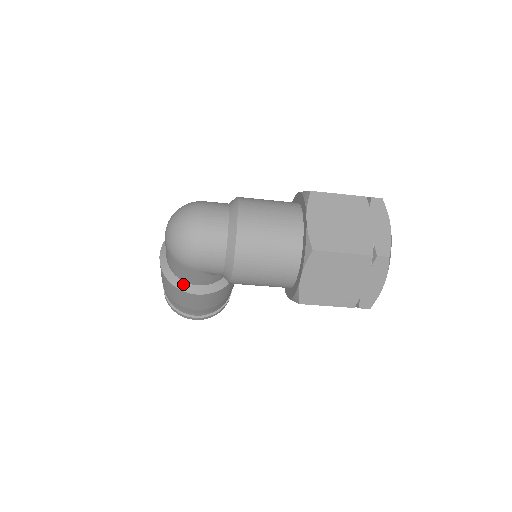
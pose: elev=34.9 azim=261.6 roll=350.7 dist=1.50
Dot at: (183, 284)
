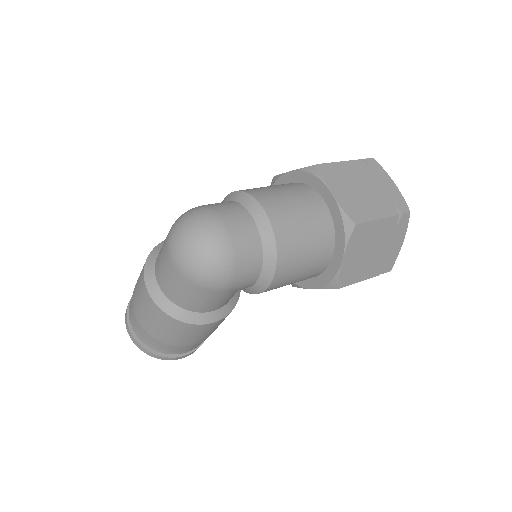
Dot at: (196, 316)
